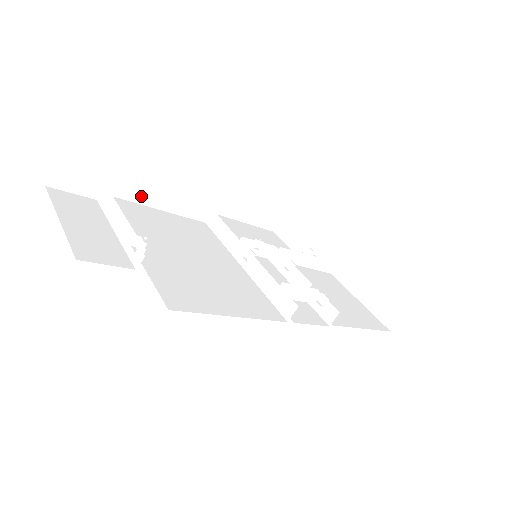
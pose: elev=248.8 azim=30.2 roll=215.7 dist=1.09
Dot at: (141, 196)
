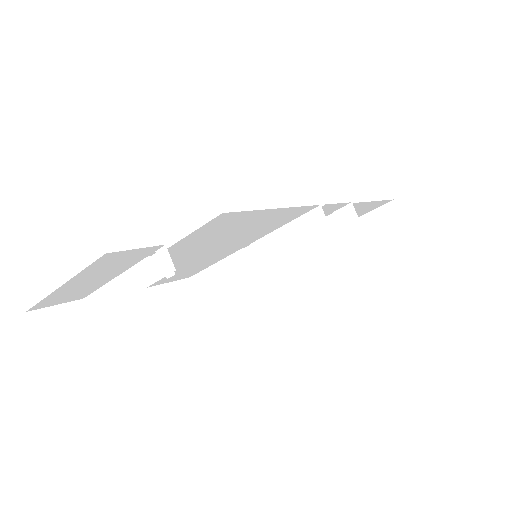
Dot at: (125, 304)
